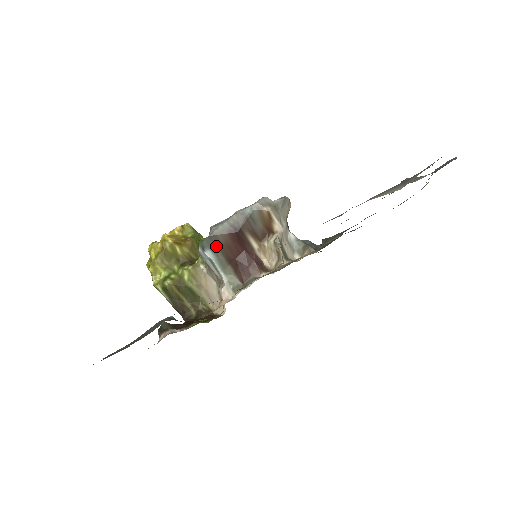
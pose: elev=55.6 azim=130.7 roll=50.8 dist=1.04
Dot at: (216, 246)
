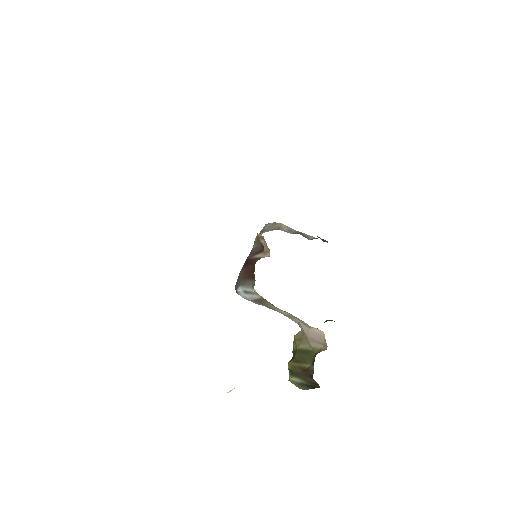
Dot at: (241, 281)
